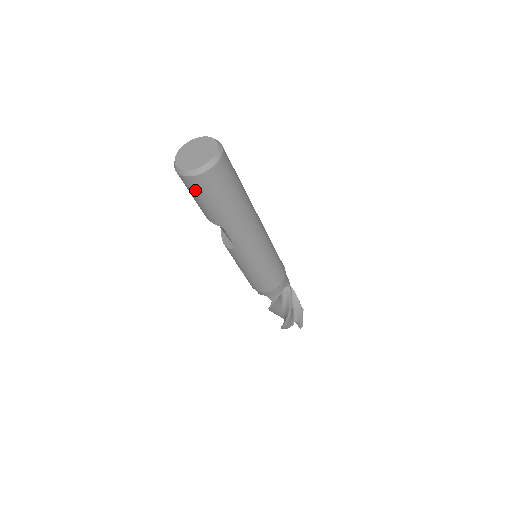
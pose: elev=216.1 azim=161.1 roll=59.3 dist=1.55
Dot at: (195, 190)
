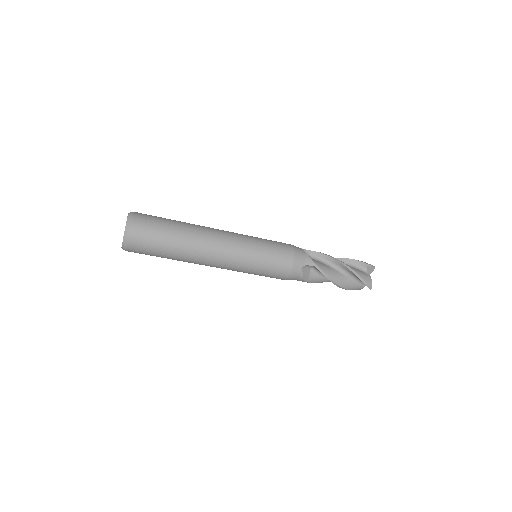
Dot at: occluded
